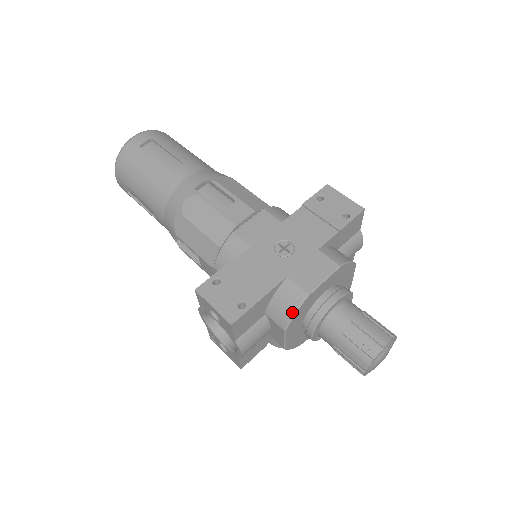
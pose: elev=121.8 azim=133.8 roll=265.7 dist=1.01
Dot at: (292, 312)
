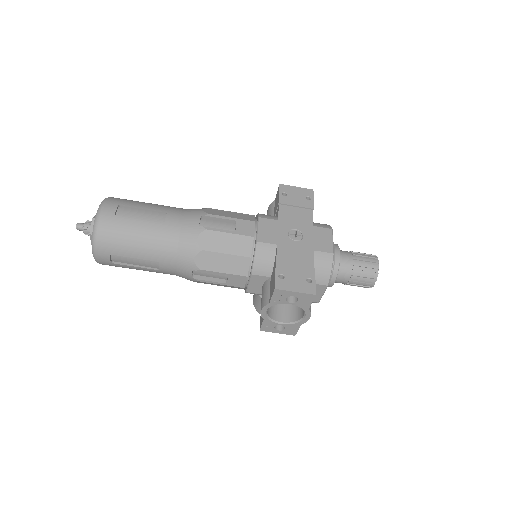
Dot at: (330, 270)
